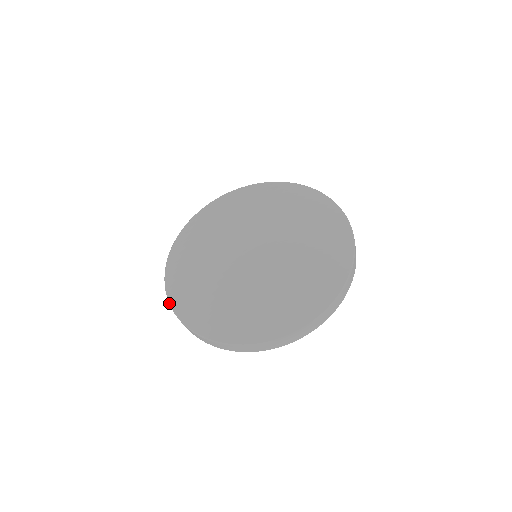
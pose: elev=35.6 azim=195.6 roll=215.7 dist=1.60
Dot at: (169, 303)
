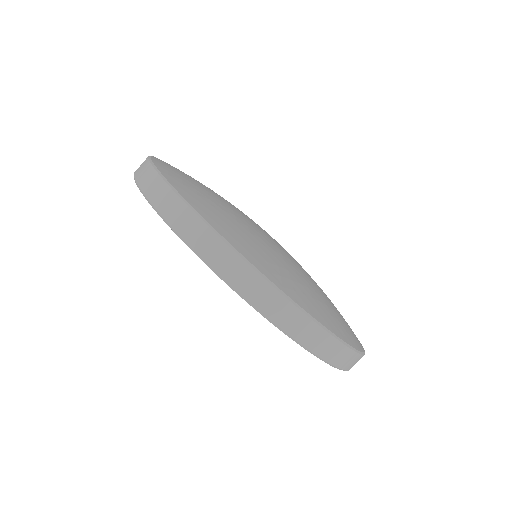
Dot at: (210, 225)
